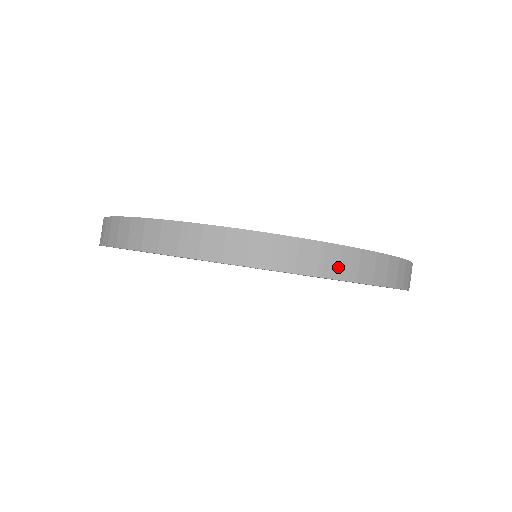
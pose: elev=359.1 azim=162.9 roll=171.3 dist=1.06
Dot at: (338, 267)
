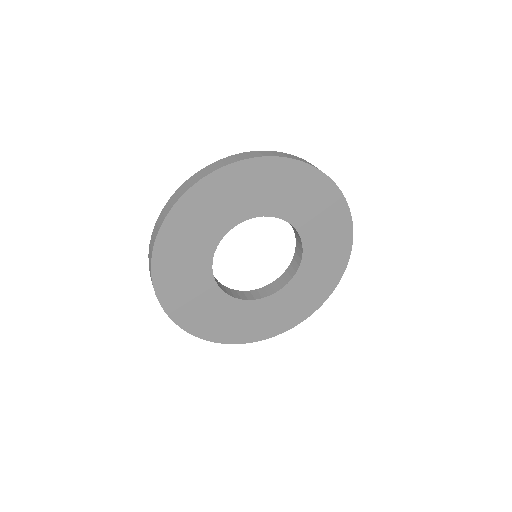
Dot at: (222, 164)
